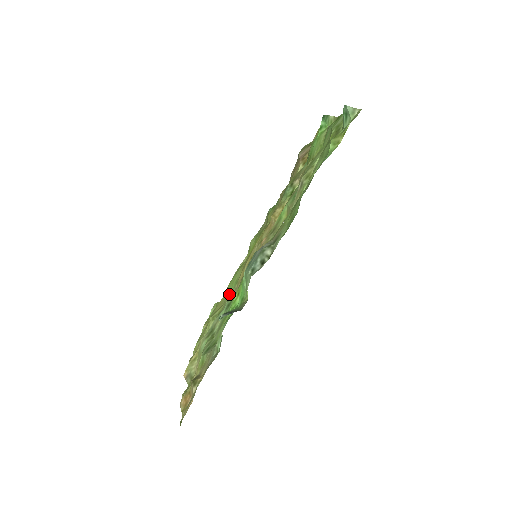
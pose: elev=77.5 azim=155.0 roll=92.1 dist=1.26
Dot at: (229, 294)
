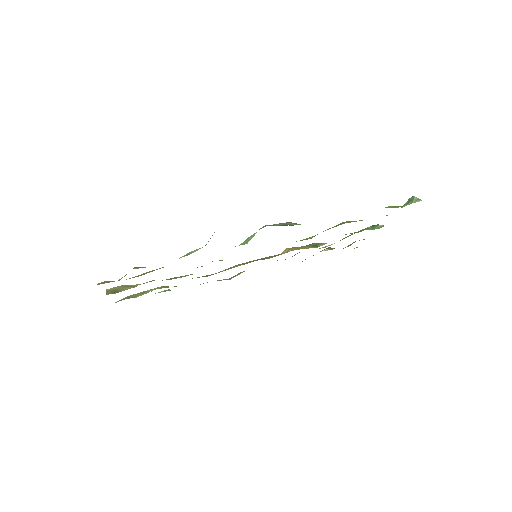
Dot at: occluded
